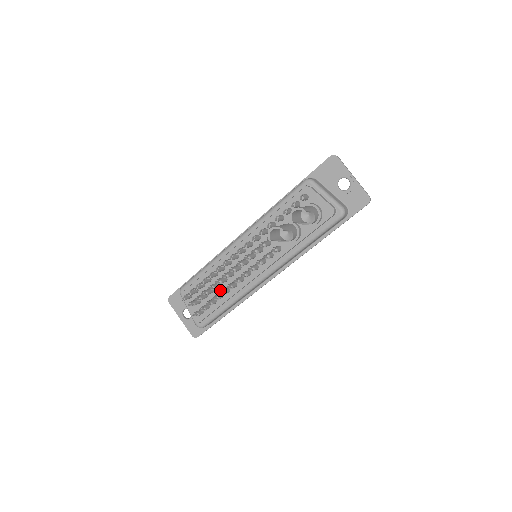
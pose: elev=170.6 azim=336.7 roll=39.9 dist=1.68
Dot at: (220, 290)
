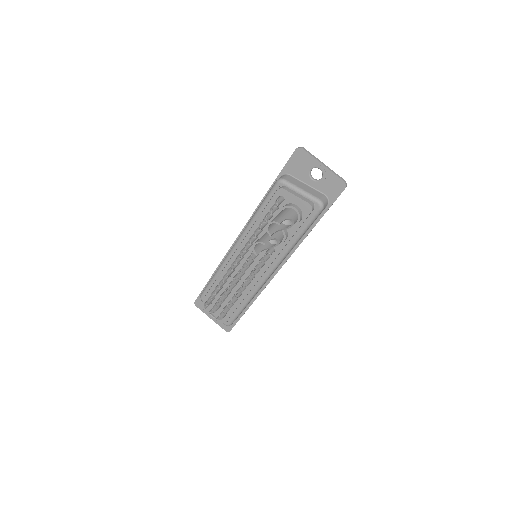
Dot at: (233, 293)
